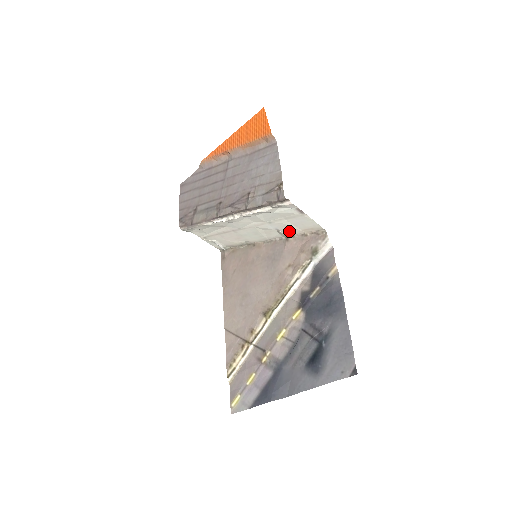
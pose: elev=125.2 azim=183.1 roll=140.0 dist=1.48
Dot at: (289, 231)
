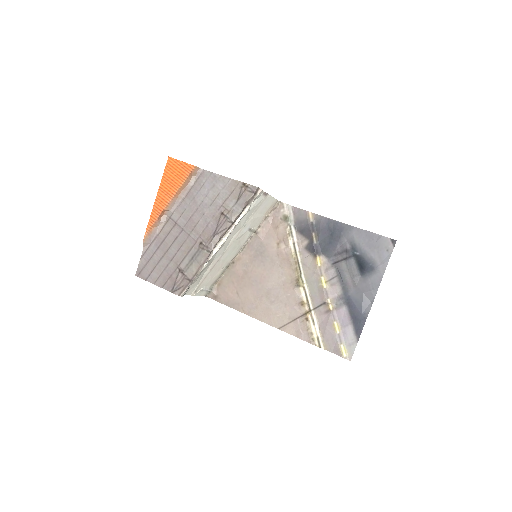
Dot at: (256, 224)
